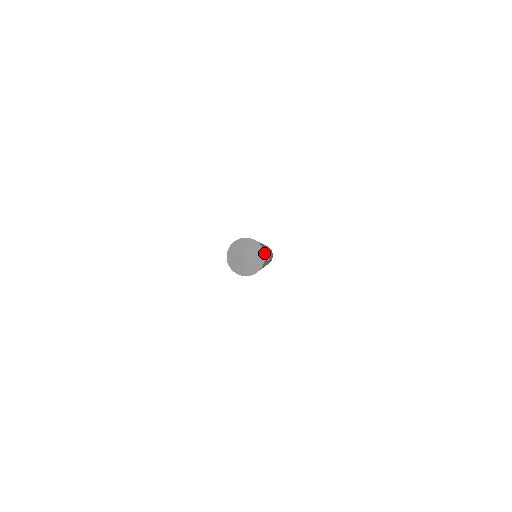
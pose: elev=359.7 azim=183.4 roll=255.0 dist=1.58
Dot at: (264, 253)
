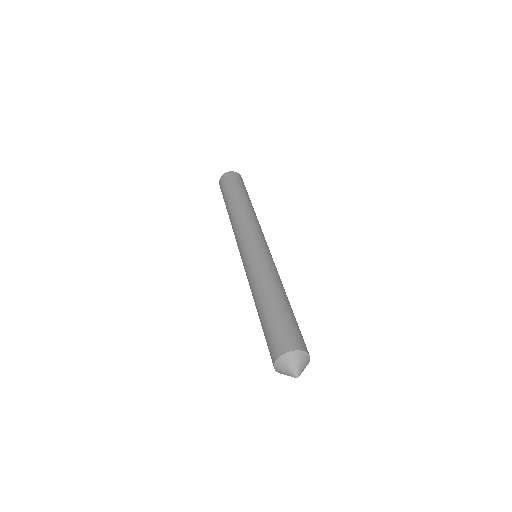
Dot at: occluded
